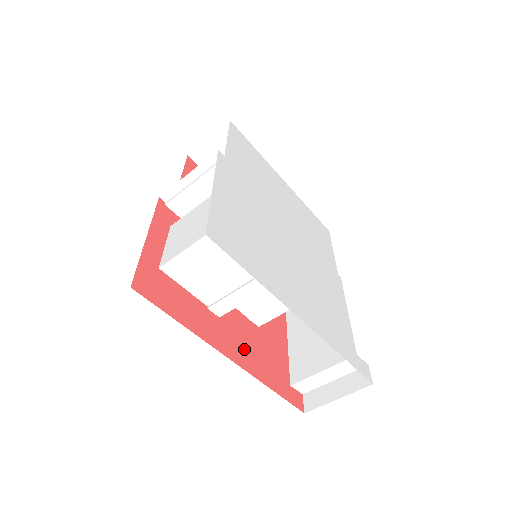
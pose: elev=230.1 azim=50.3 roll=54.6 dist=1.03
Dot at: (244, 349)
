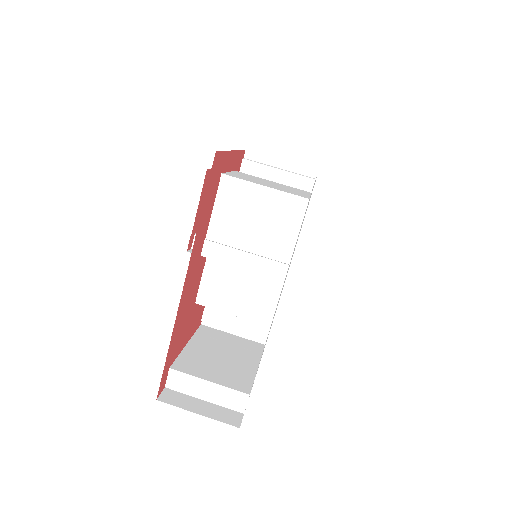
Dot at: (187, 297)
